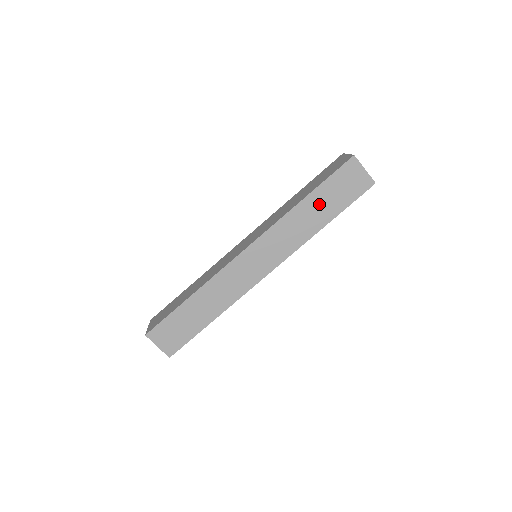
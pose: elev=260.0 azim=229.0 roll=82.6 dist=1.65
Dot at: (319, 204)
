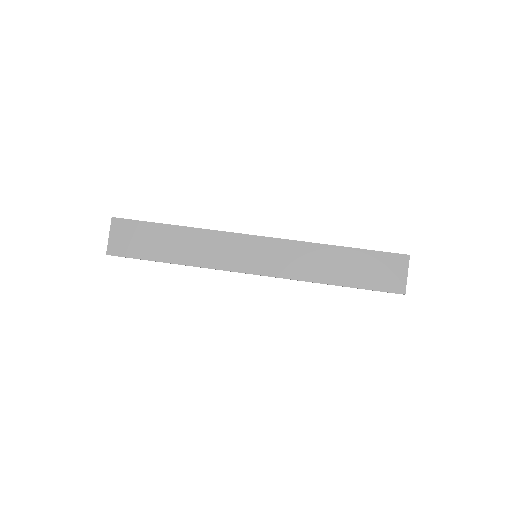
Dot at: (346, 263)
